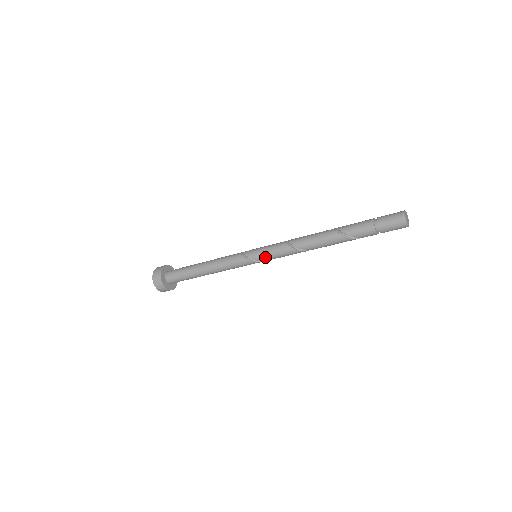
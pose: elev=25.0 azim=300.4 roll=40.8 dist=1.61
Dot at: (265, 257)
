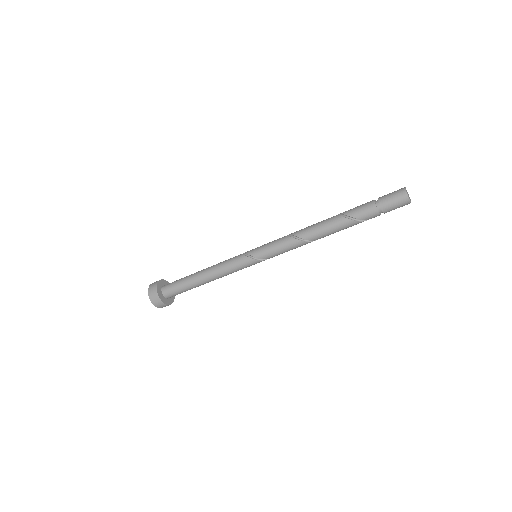
Dot at: (264, 252)
